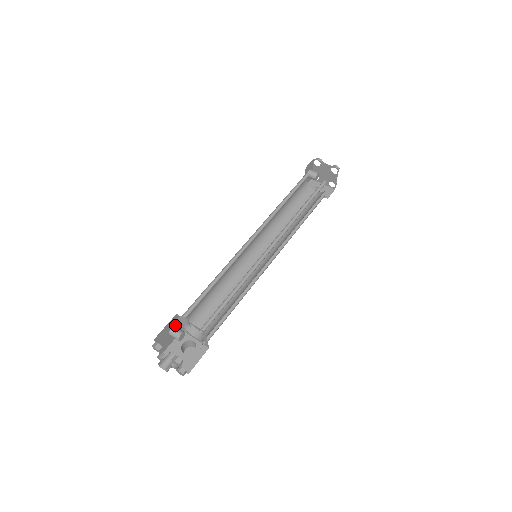
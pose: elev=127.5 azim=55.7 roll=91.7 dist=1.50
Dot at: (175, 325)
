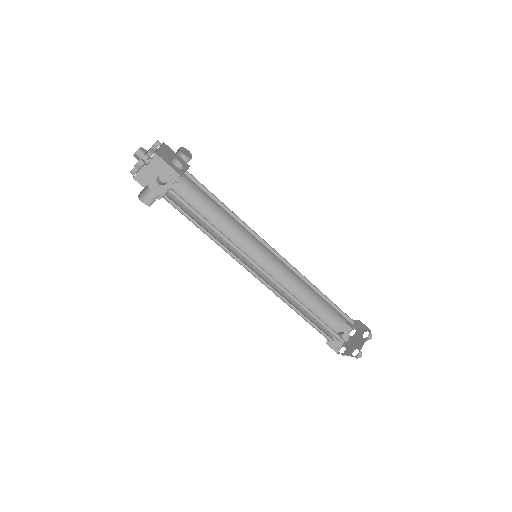
Dot at: occluded
